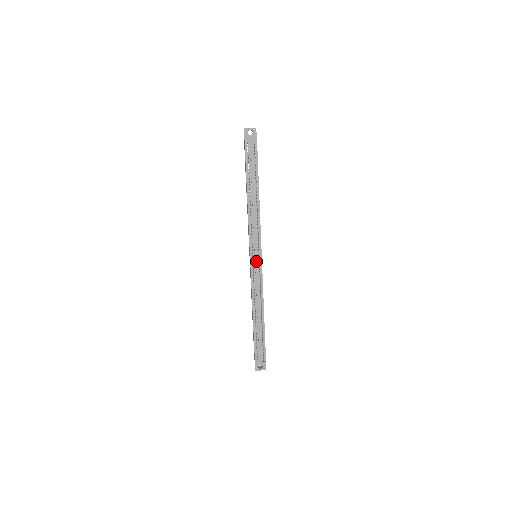
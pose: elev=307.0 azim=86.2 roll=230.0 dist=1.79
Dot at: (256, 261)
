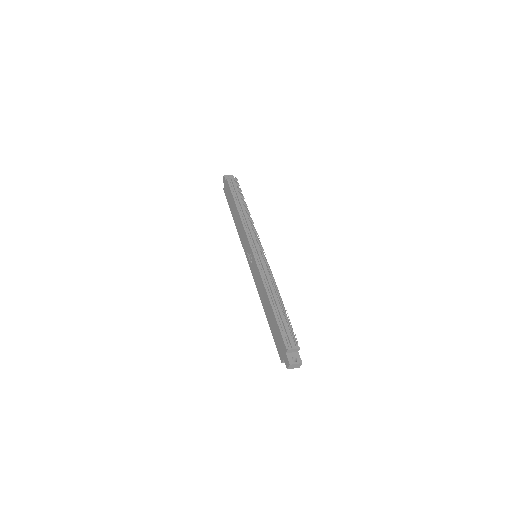
Dot at: (259, 252)
